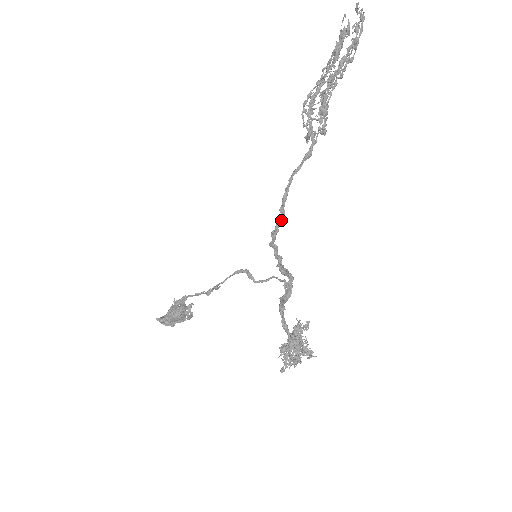
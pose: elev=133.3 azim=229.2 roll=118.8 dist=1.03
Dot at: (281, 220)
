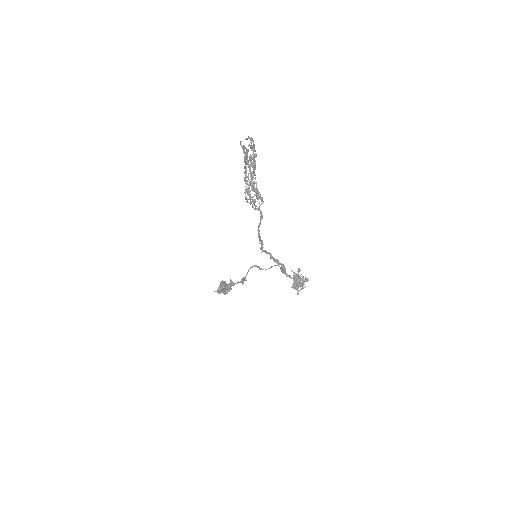
Dot at: (262, 244)
